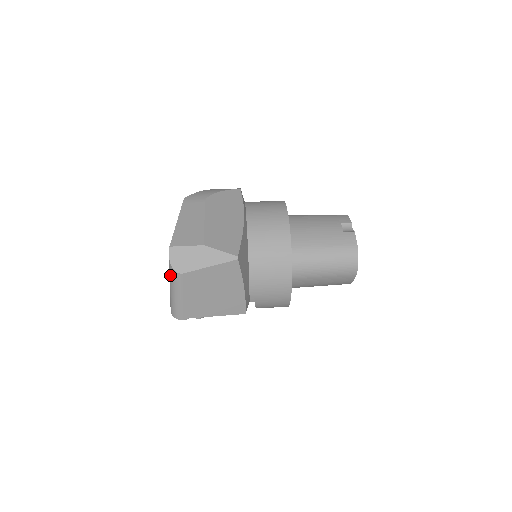
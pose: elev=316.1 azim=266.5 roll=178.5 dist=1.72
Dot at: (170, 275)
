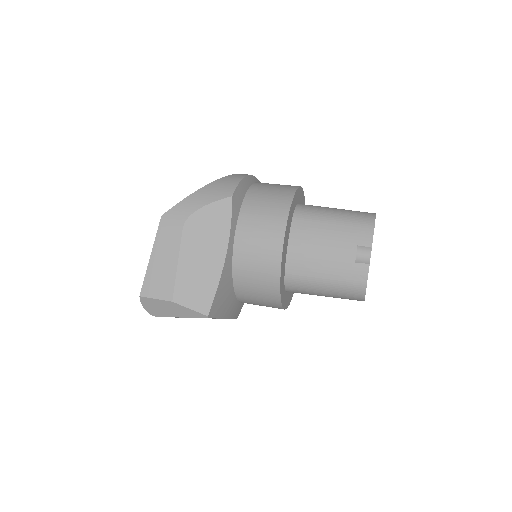
Dot at: occluded
